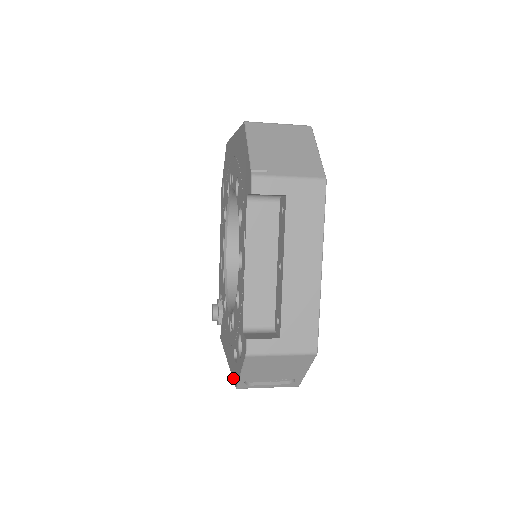
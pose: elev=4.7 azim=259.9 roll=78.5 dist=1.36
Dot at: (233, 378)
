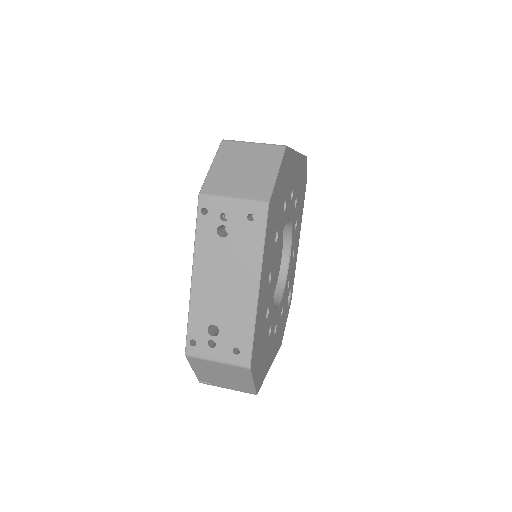
Dot at: occluded
